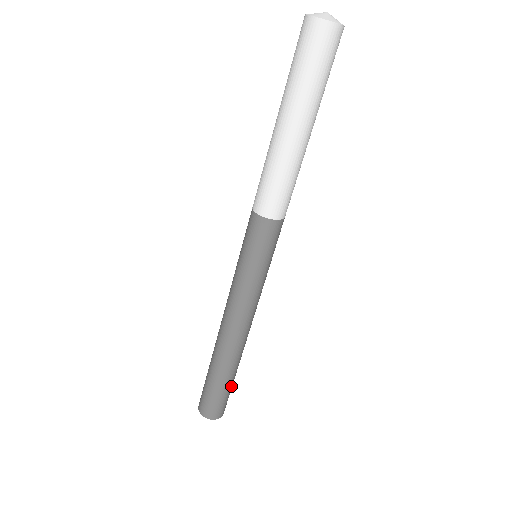
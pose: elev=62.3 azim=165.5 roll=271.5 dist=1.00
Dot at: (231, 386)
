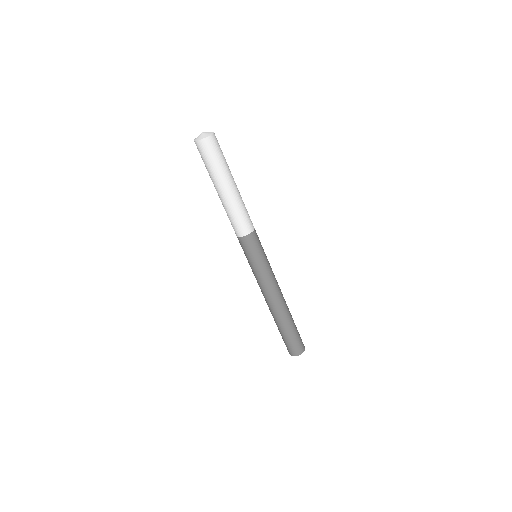
Dot at: (296, 330)
